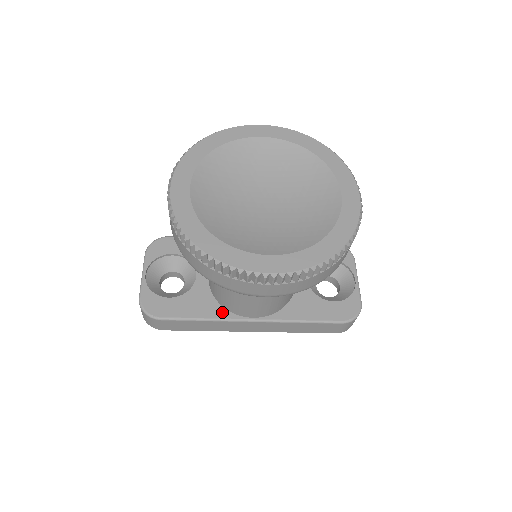
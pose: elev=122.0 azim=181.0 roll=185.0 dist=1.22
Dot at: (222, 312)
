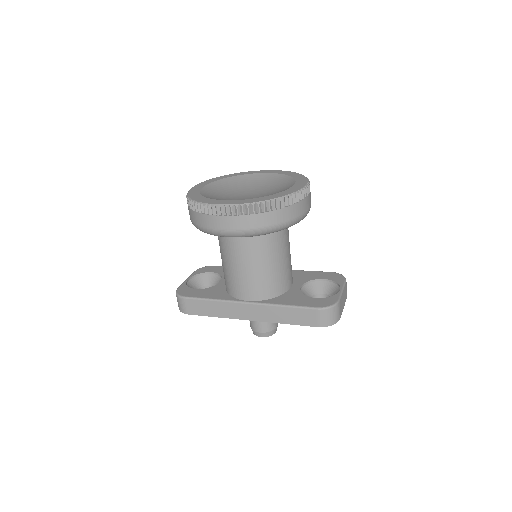
Dot at: (227, 297)
